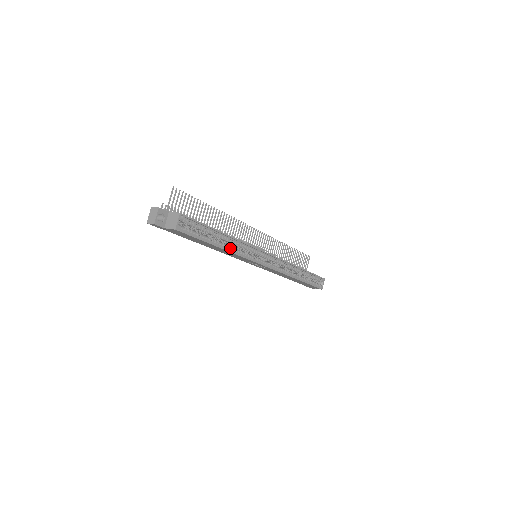
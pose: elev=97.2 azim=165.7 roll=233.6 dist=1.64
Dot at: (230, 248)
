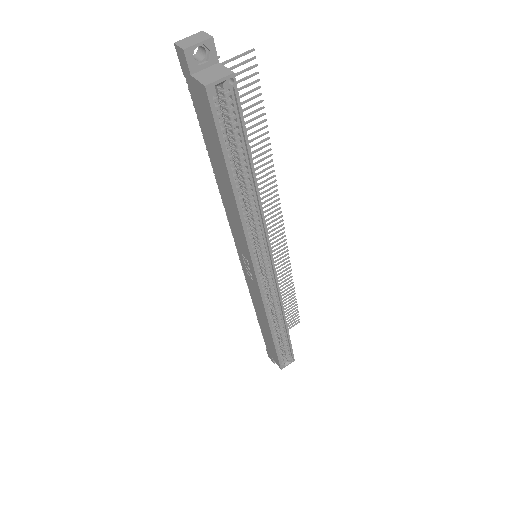
Dot at: (242, 207)
